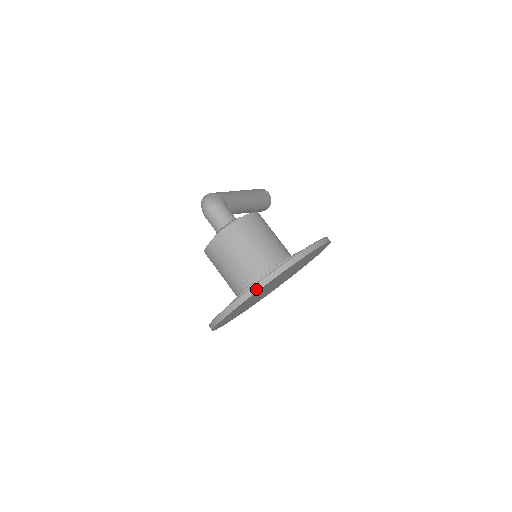
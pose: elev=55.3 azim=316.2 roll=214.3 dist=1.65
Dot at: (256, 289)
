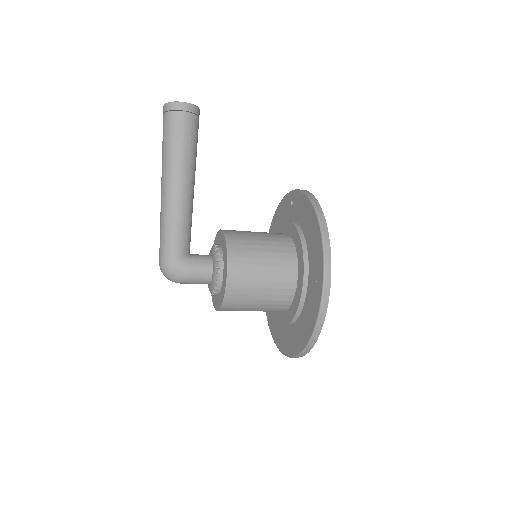
Dot at: occluded
